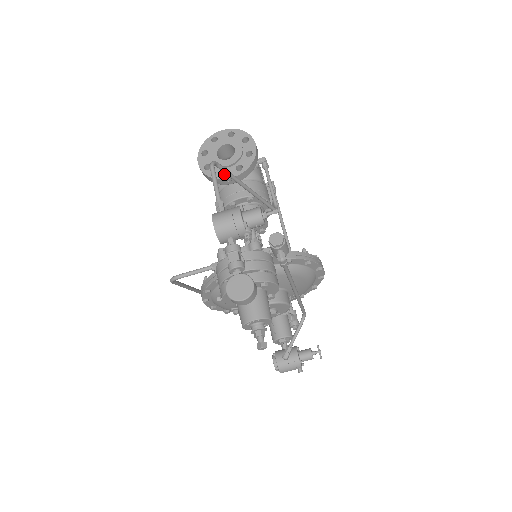
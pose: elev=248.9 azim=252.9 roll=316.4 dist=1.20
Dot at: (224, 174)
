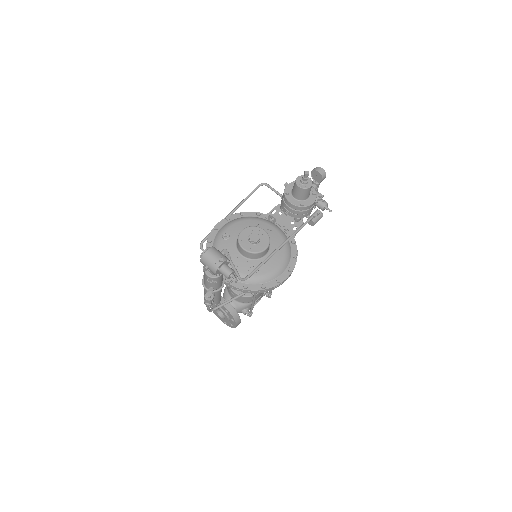
Dot at: occluded
